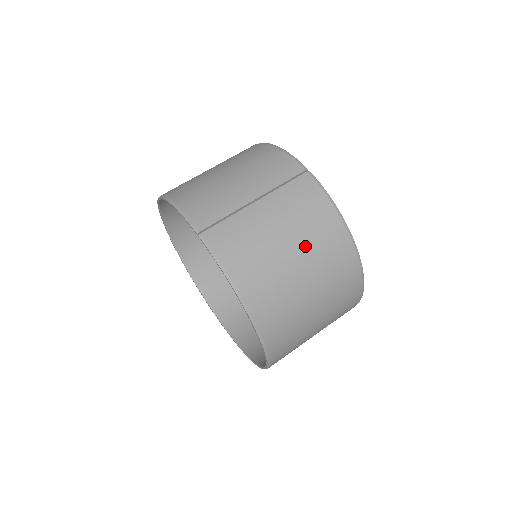
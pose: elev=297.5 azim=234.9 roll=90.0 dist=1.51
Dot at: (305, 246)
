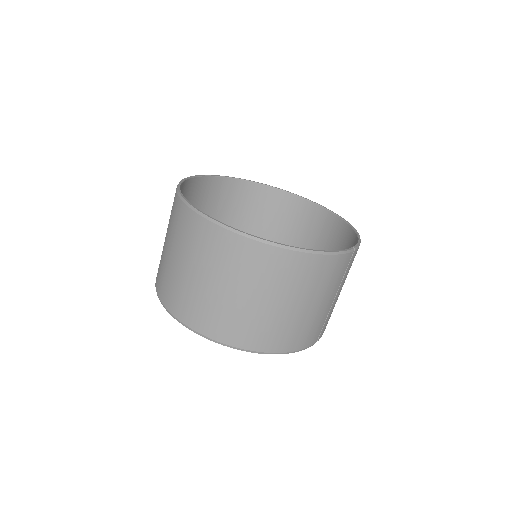
Dot at: occluded
